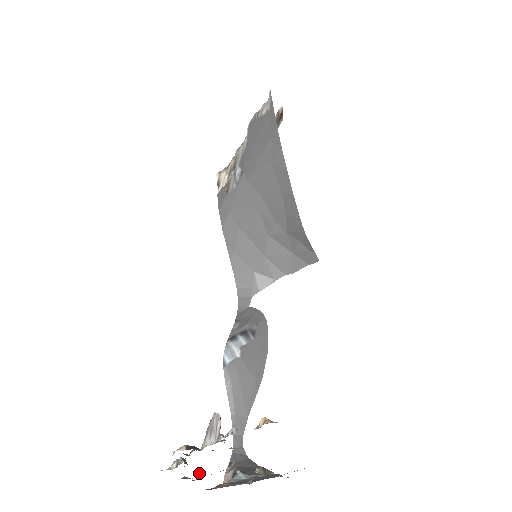
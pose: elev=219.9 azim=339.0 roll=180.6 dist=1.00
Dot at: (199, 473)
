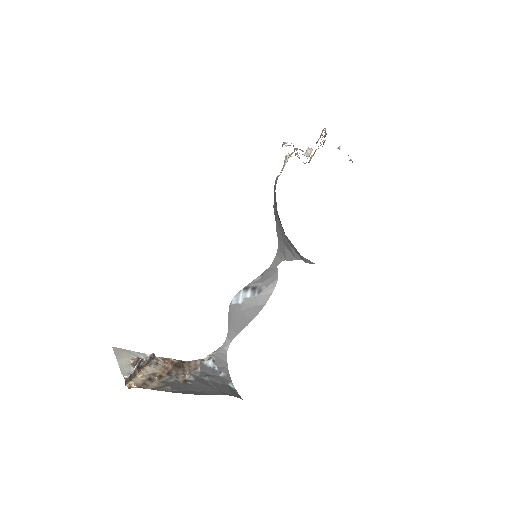
Dot at: (158, 364)
